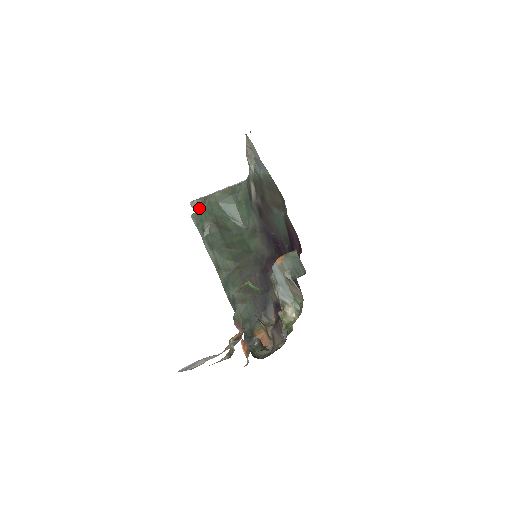
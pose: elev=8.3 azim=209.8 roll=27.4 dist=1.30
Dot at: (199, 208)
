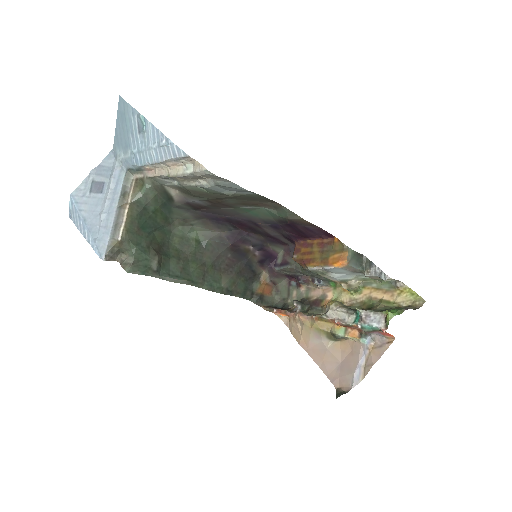
Dot at: (117, 255)
